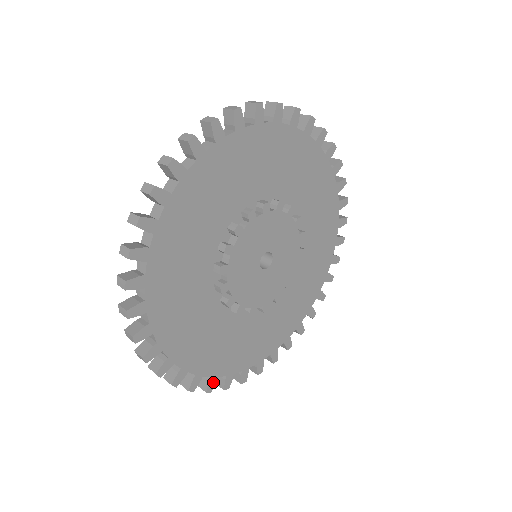
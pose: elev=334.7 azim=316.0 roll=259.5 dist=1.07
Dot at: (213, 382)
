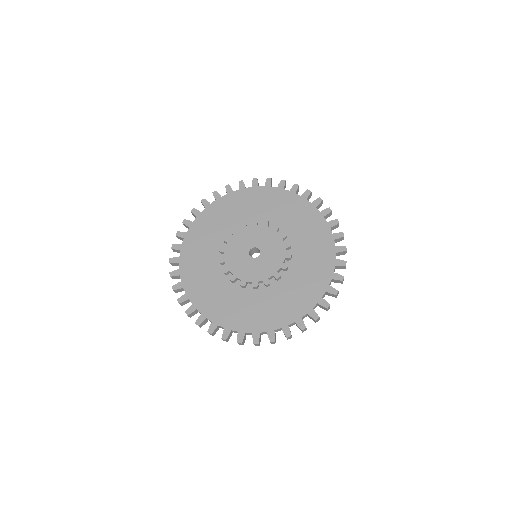
Dot at: (272, 335)
